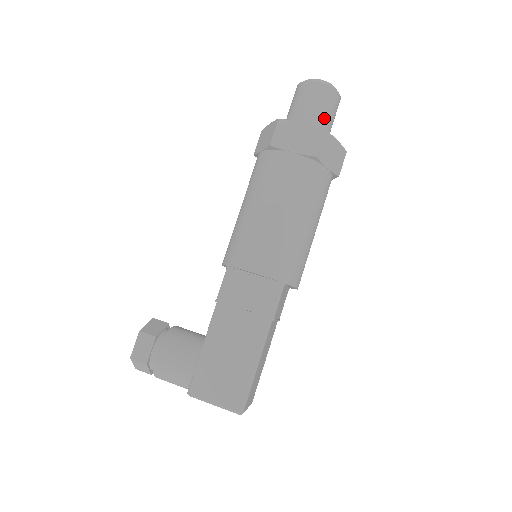
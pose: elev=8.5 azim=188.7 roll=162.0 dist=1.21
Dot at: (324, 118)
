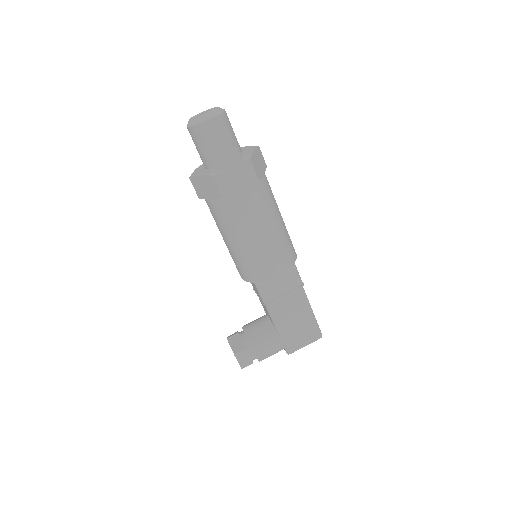
Dot at: (233, 141)
